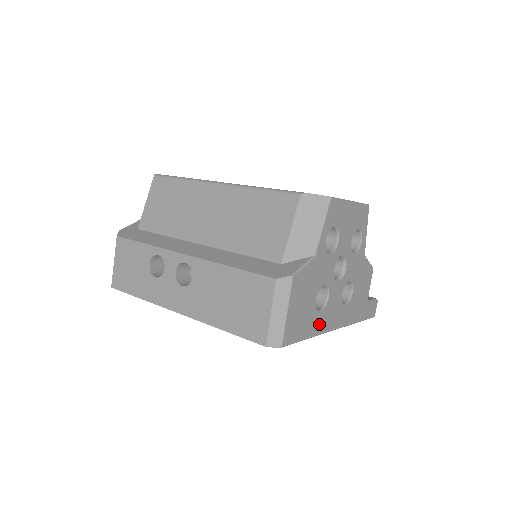
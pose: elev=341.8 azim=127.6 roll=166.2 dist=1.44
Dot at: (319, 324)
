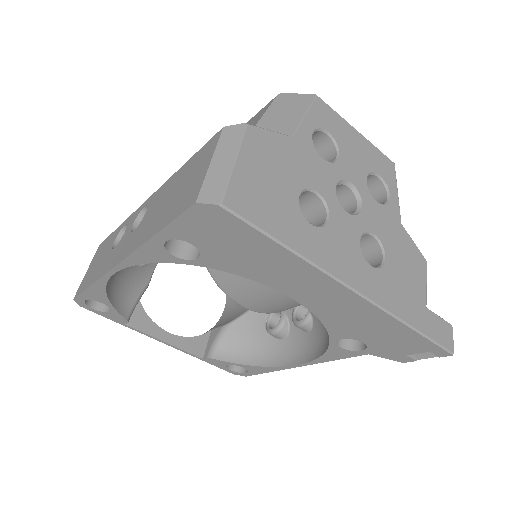
Dot at: (311, 244)
